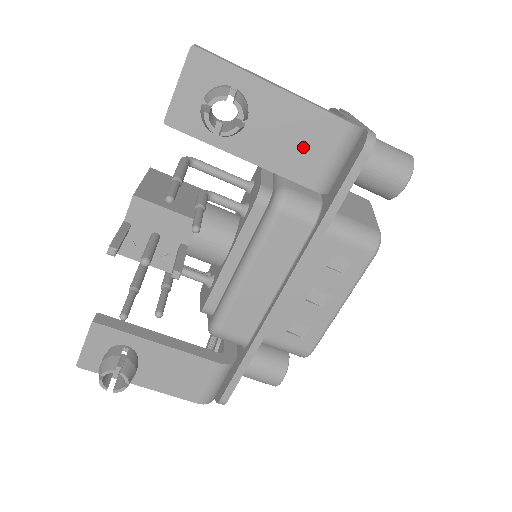
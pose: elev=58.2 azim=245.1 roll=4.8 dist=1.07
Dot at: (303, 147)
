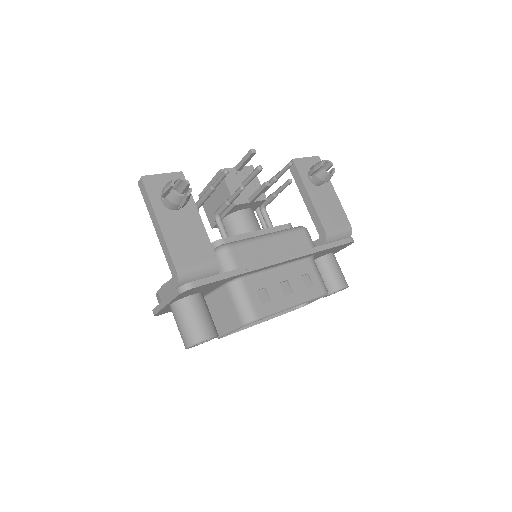
Dot at: (331, 215)
